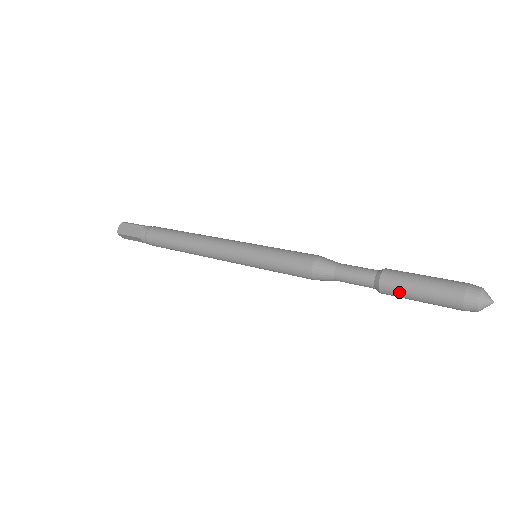
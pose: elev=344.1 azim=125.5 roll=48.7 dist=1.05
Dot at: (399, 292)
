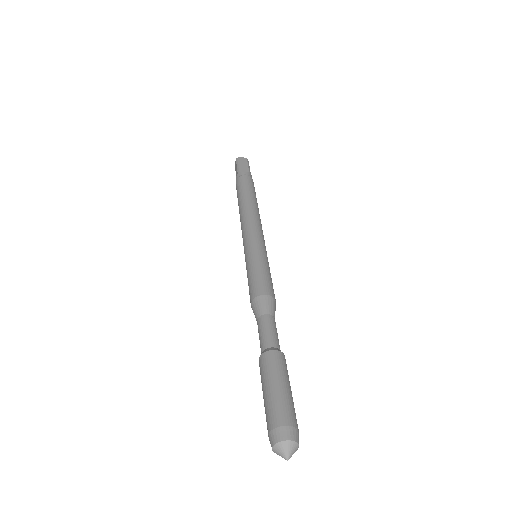
Dot at: (264, 372)
